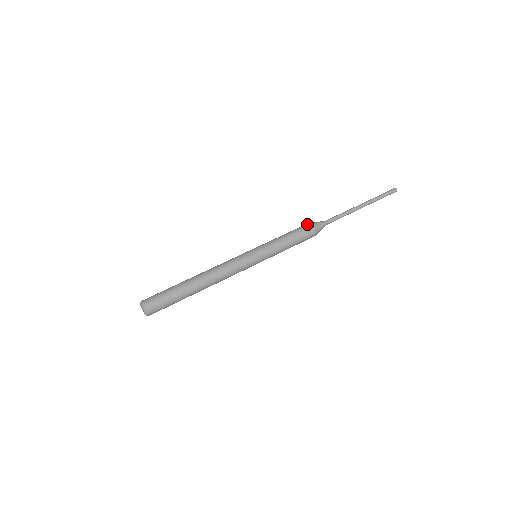
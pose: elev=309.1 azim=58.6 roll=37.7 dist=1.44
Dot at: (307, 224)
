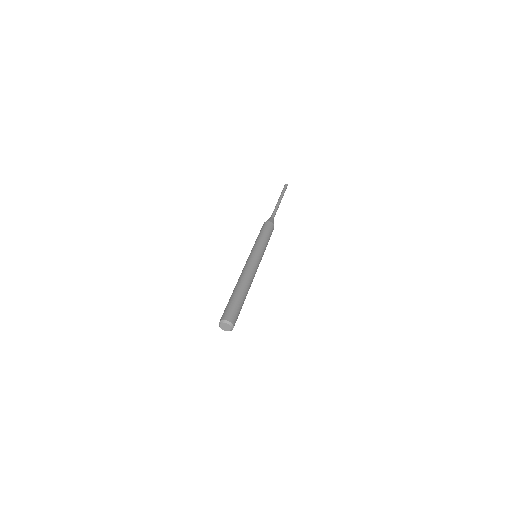
Dot at: (267, 222)
